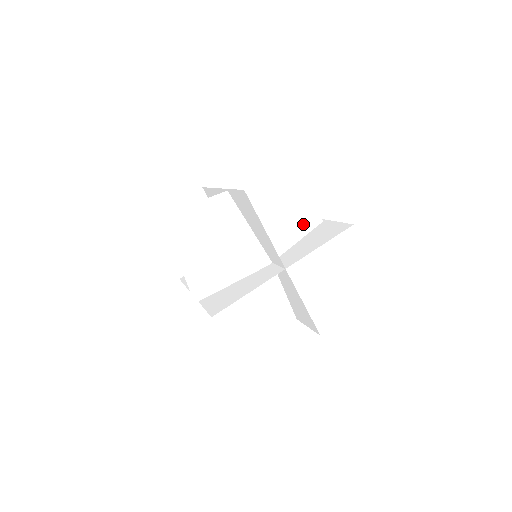
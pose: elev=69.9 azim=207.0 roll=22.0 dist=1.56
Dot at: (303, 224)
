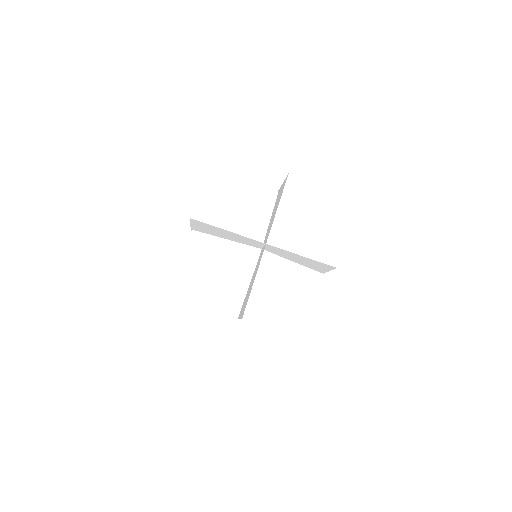
Dot at: (264, 206)
